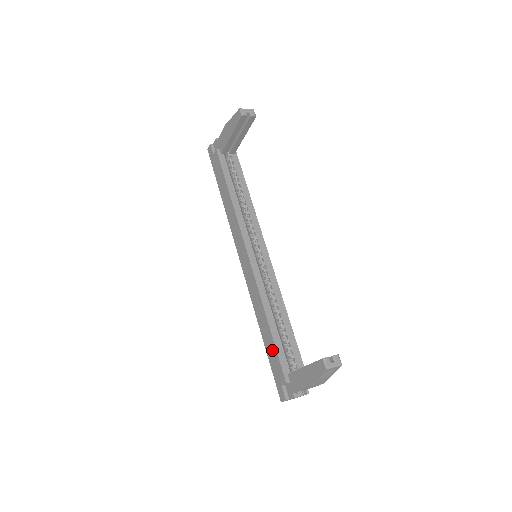
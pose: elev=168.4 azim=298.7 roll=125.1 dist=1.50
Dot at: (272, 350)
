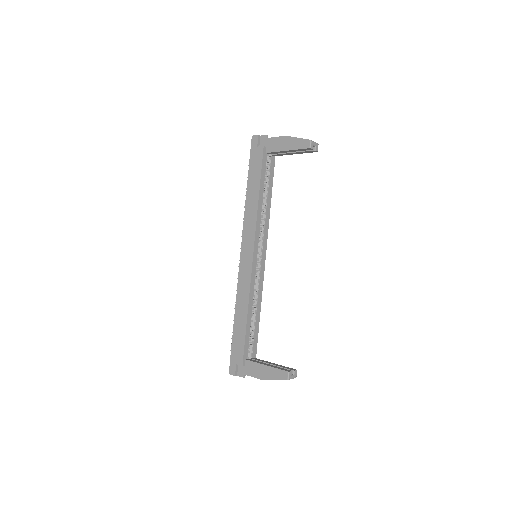
Dot at: (240, 337)
